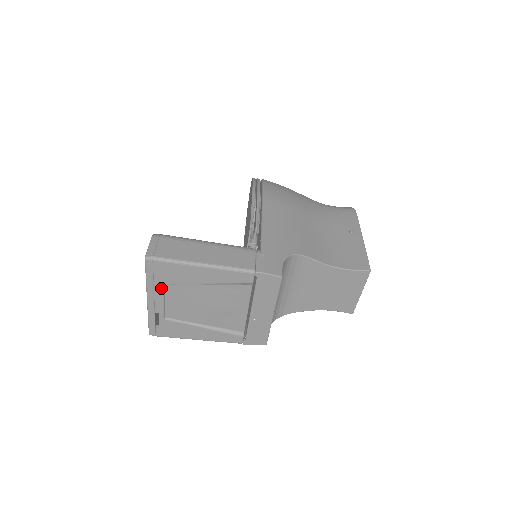
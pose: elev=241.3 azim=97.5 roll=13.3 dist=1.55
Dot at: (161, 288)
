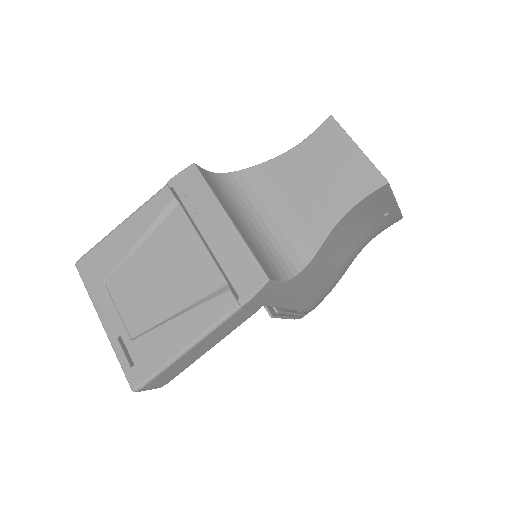
Dot at: (104, 291)
